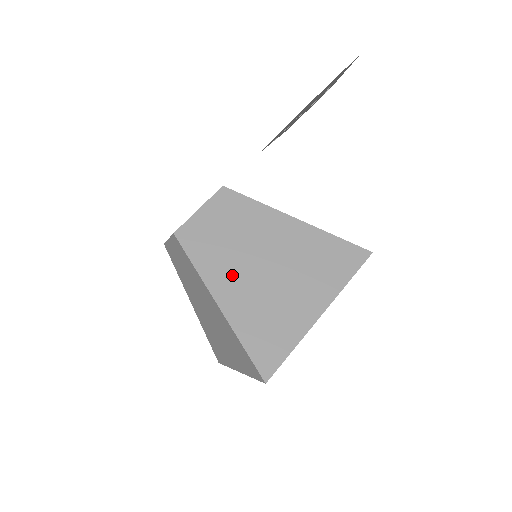
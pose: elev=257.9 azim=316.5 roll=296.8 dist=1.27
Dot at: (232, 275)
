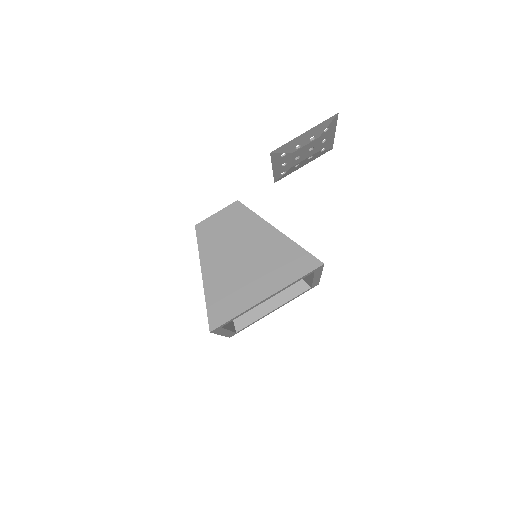
Dot at: (219, 258)
